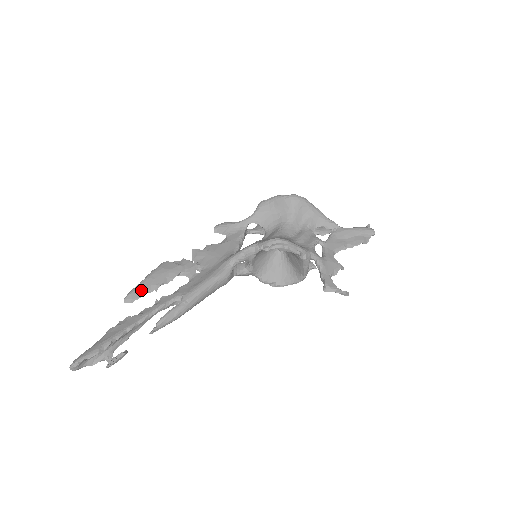
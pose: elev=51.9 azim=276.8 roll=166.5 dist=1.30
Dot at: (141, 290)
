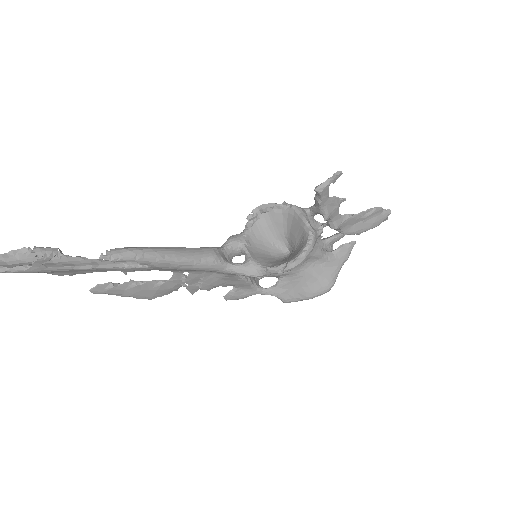
Dot at: (114, 286)
